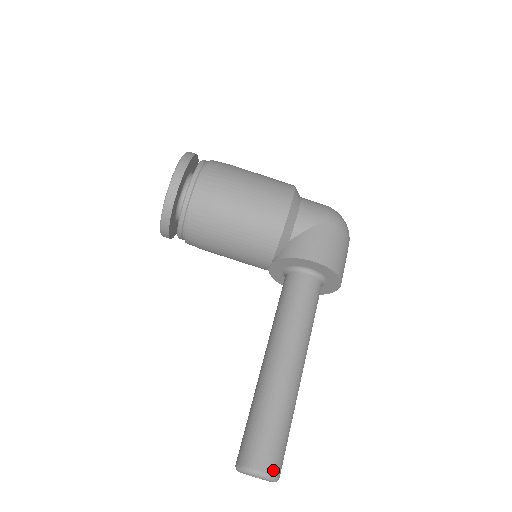
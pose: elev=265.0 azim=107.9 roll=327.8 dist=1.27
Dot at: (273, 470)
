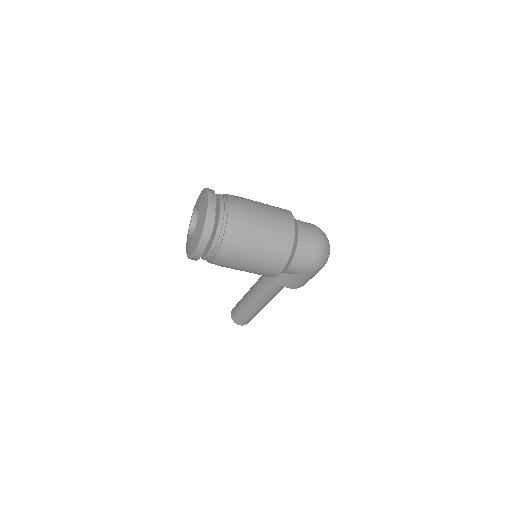
Dot at: occluded
